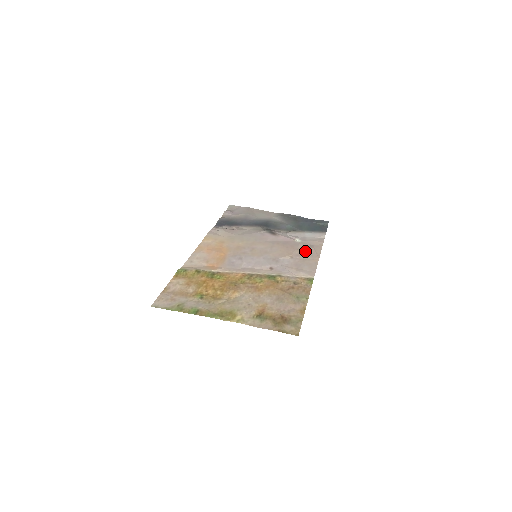
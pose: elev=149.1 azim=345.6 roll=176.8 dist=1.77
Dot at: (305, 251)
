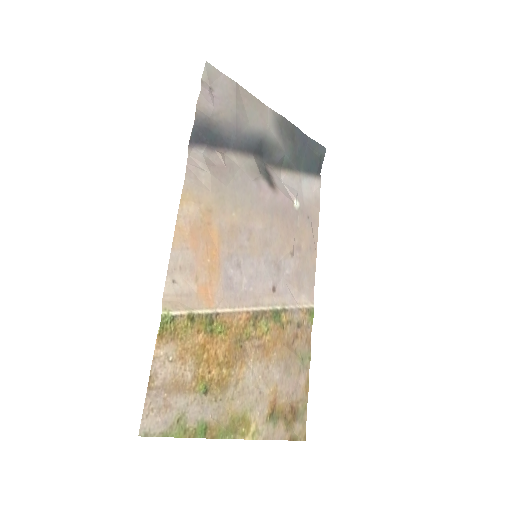
Dot at: (305, 237)
